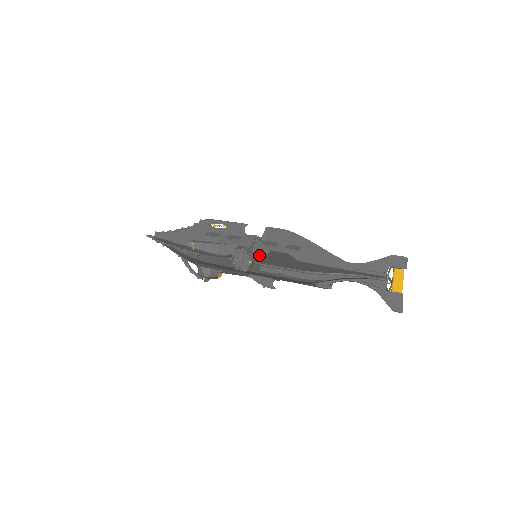
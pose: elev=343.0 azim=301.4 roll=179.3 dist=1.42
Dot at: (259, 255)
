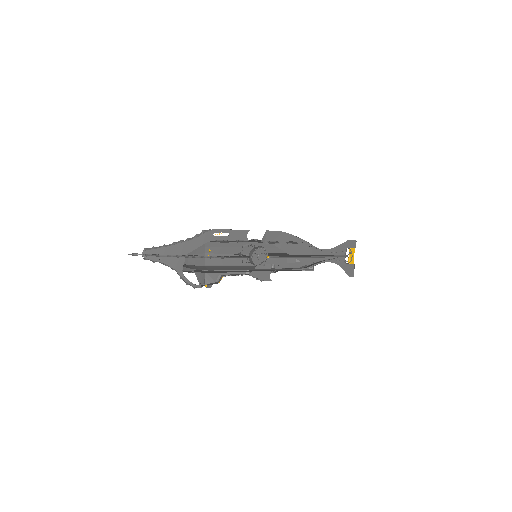
Dot at: (245, 258)
